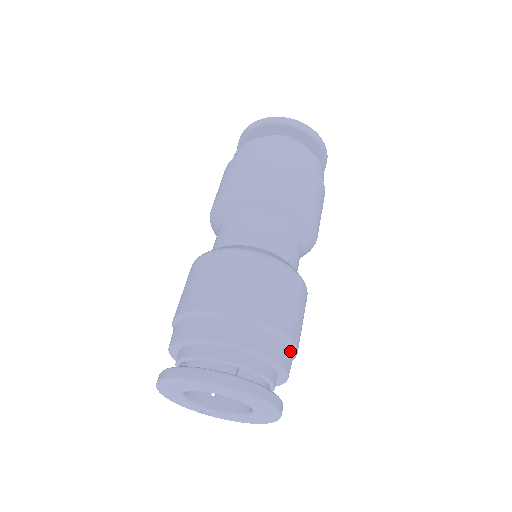
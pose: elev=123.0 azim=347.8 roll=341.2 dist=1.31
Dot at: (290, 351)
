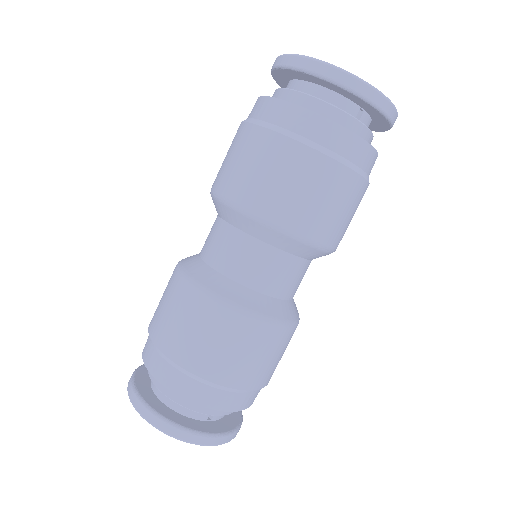
Dot at: occluded
